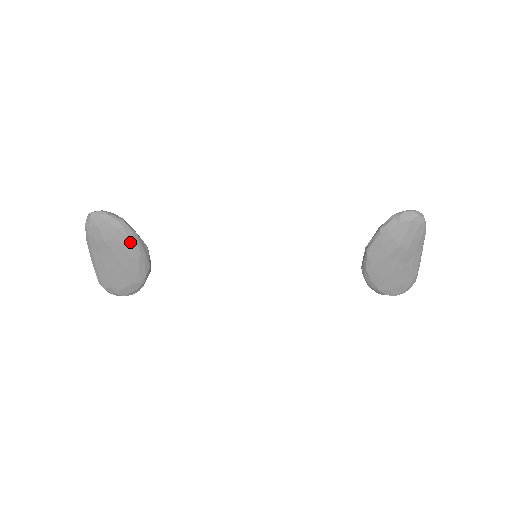
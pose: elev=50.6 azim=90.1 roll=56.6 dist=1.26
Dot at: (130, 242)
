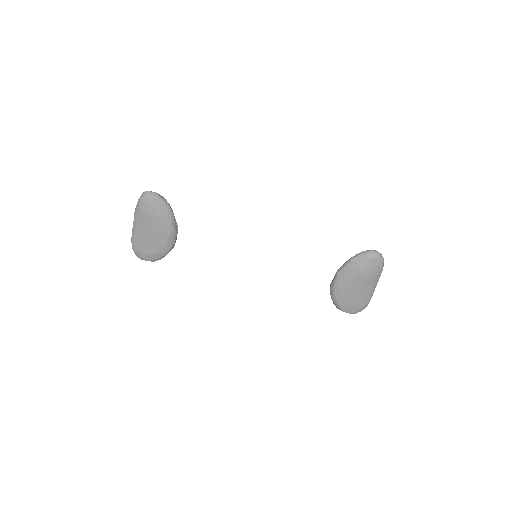
Dot at: (168, 220)
